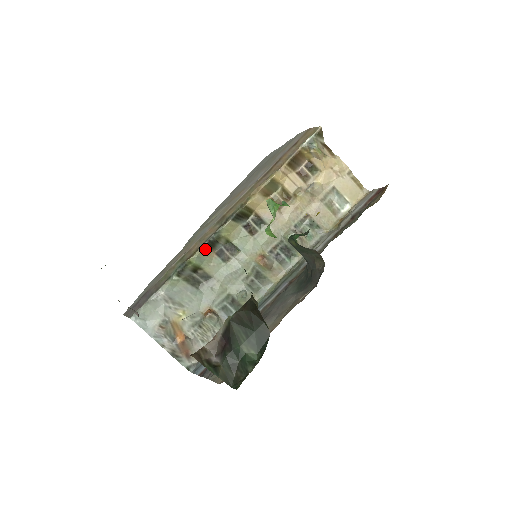
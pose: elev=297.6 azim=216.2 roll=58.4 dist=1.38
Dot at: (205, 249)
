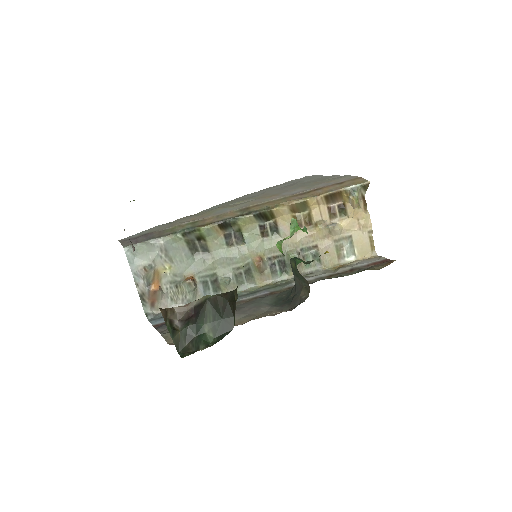
Dot at: (218, 226)
